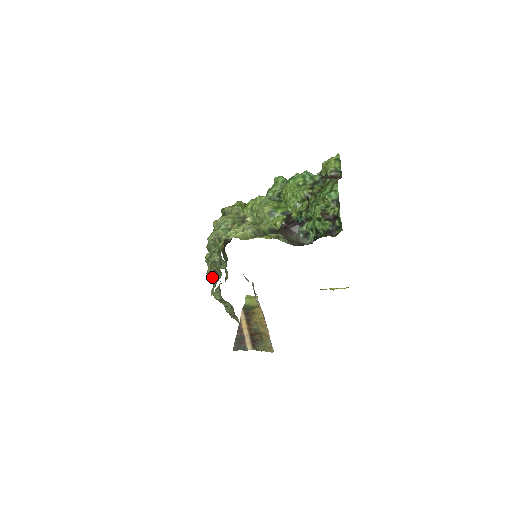
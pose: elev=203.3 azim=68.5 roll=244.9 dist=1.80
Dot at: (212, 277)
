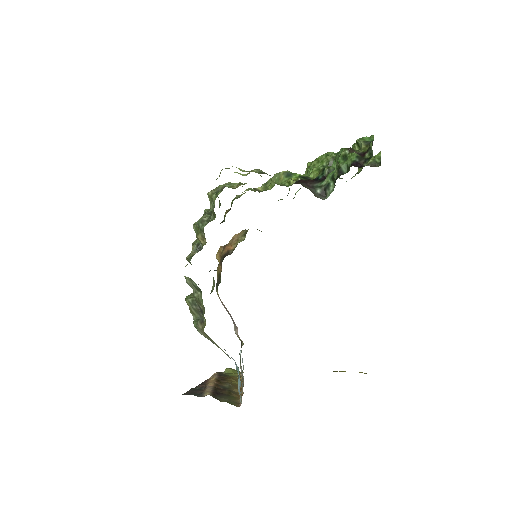
Dot at: (192, 254)
